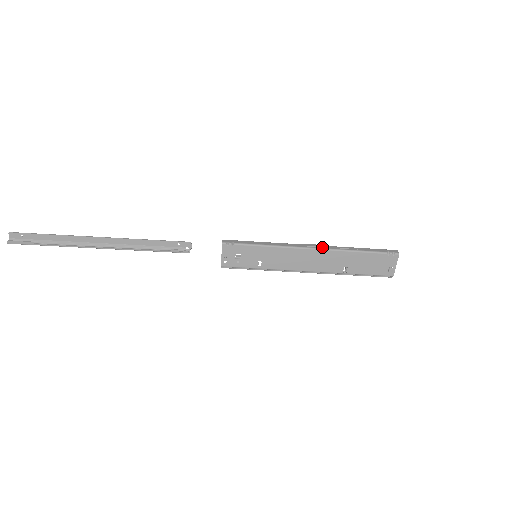
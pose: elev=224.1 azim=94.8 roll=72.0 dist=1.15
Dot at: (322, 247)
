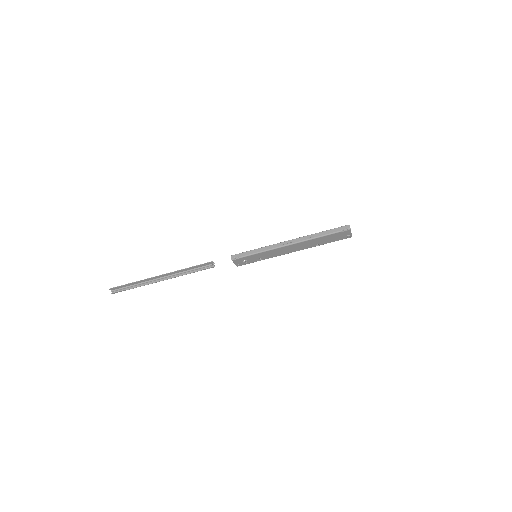
Dot at: (296, 241)
